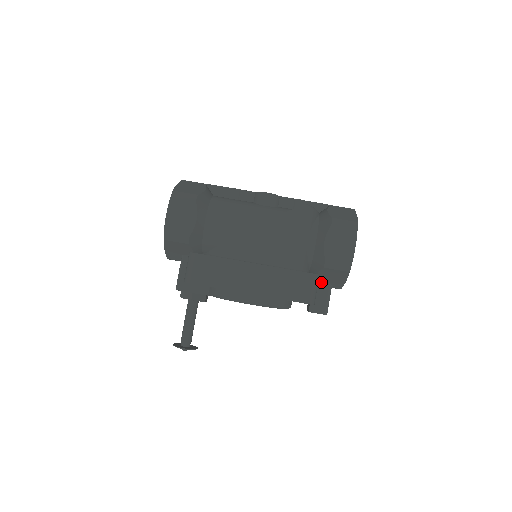
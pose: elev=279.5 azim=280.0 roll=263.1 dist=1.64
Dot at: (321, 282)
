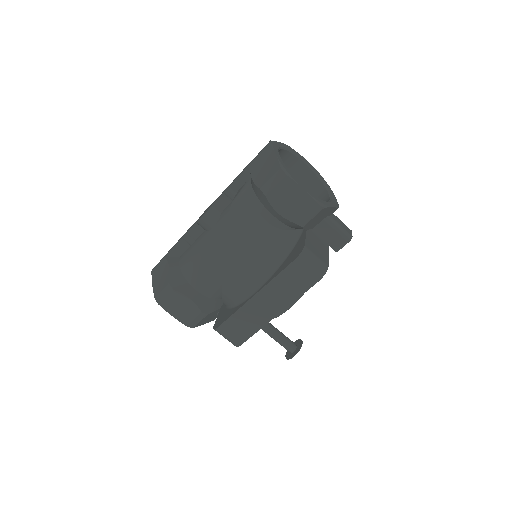
Dot at: (318, 225)
